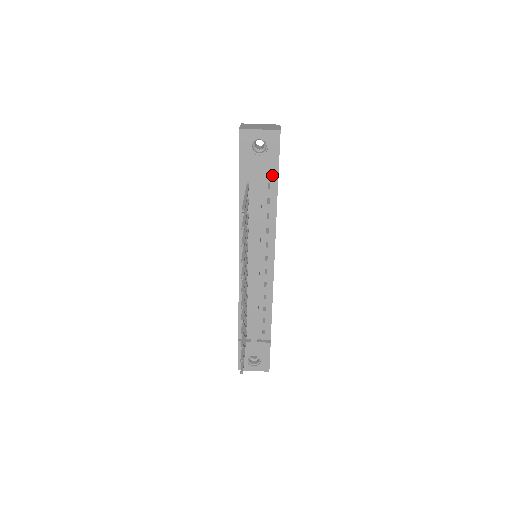
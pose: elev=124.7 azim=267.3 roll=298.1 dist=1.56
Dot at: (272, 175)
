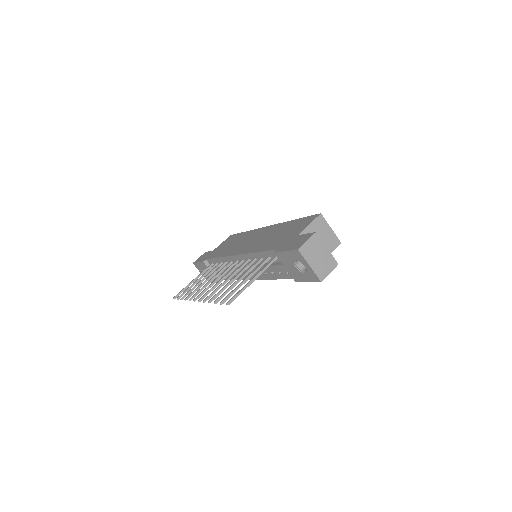
Dot at: (293, 278)
